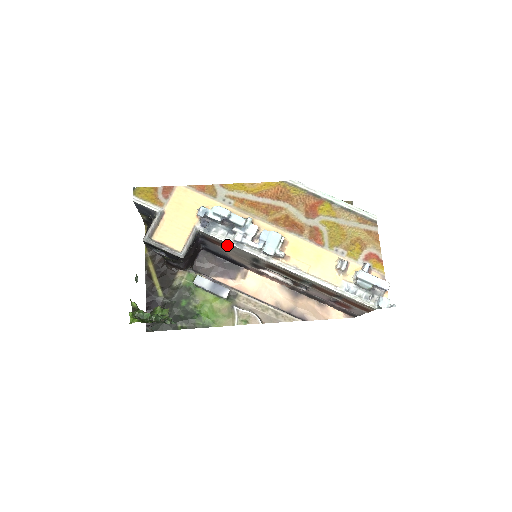
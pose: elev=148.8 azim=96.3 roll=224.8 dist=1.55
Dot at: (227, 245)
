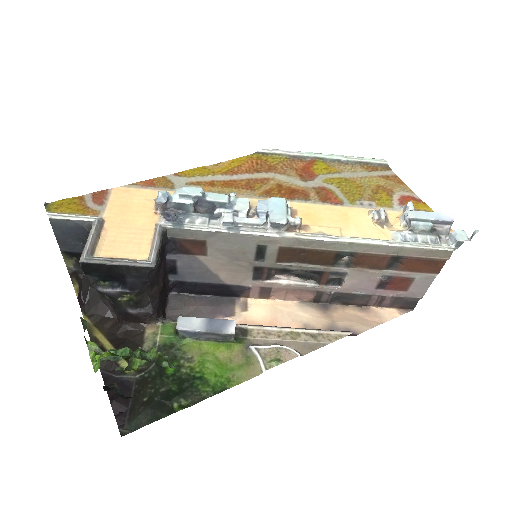
Dot at: (213, 241)
